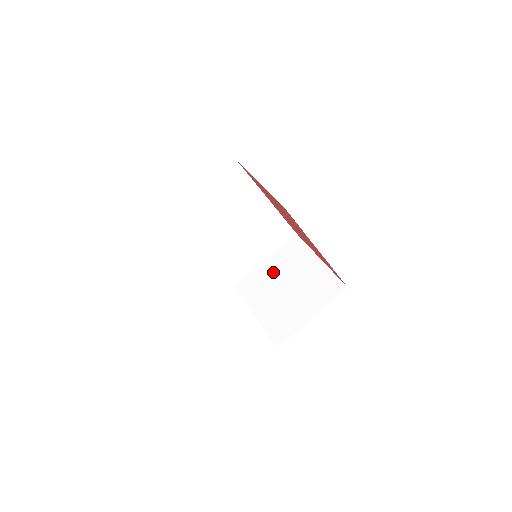
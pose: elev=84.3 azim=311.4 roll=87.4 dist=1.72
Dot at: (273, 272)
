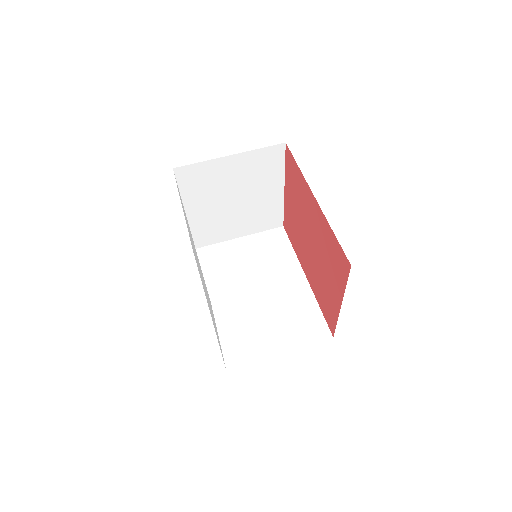
Dot at: occluded
